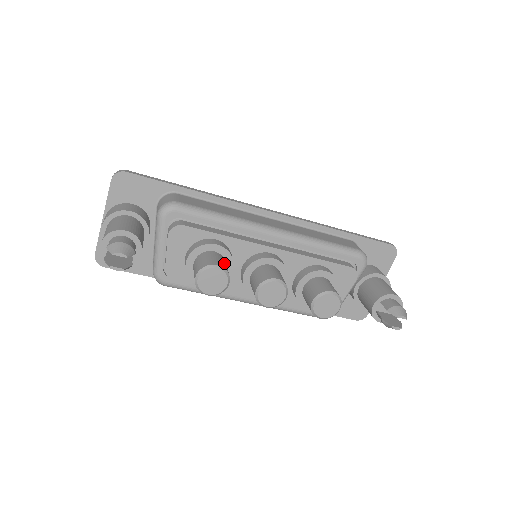
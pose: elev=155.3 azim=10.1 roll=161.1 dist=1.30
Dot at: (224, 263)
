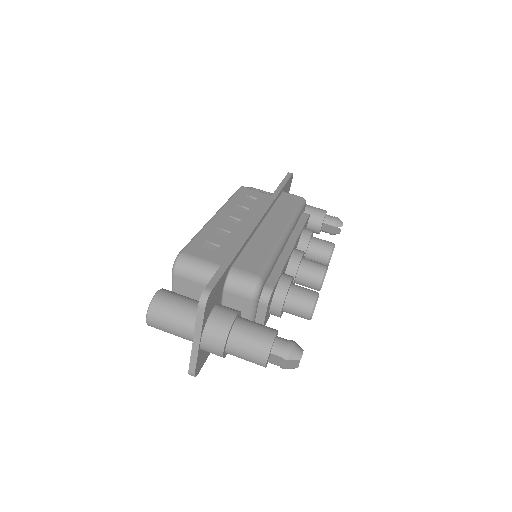
Dot at: (306, 288)
